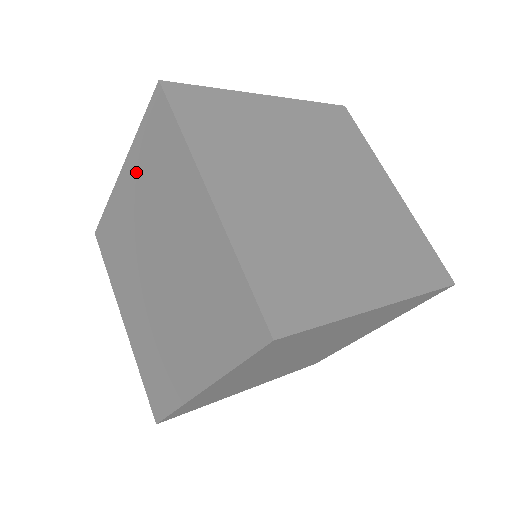
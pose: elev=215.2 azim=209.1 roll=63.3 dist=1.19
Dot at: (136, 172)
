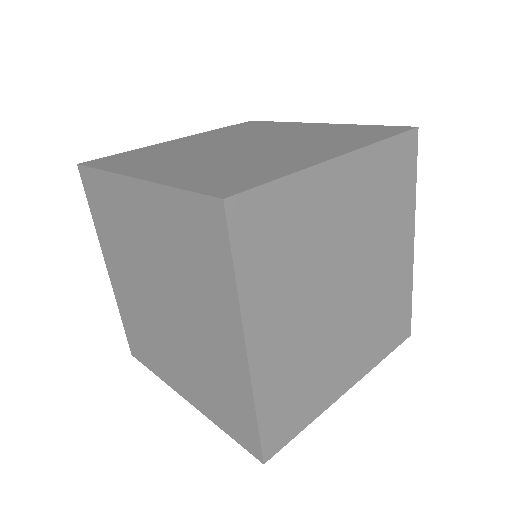
Dot at: (110, 251)
